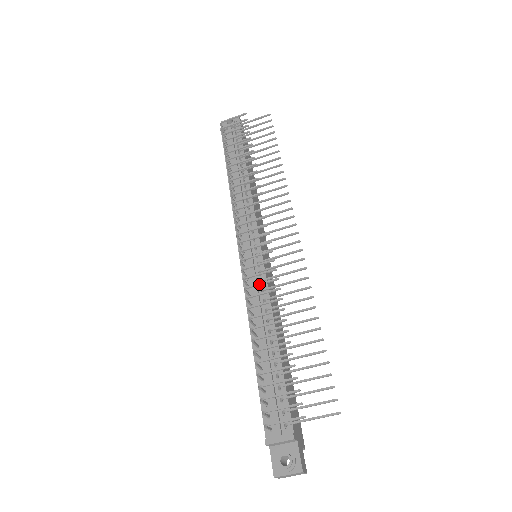
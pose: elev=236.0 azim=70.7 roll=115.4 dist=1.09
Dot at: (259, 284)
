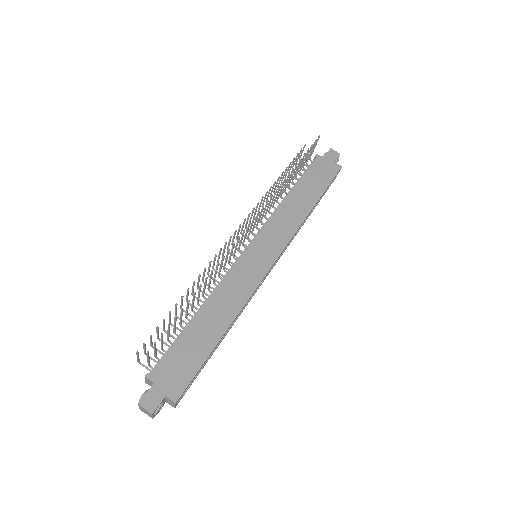
Dot at: (208, 269)
